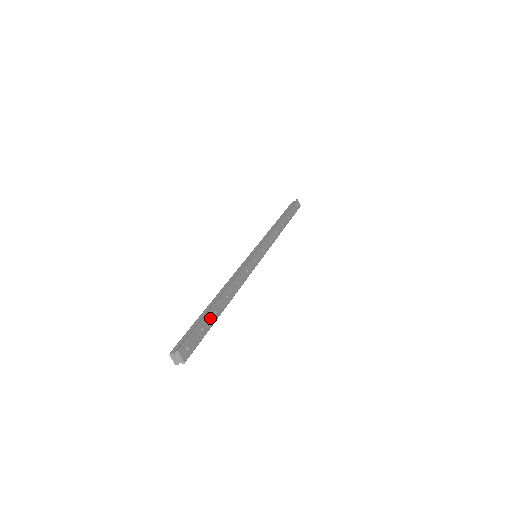
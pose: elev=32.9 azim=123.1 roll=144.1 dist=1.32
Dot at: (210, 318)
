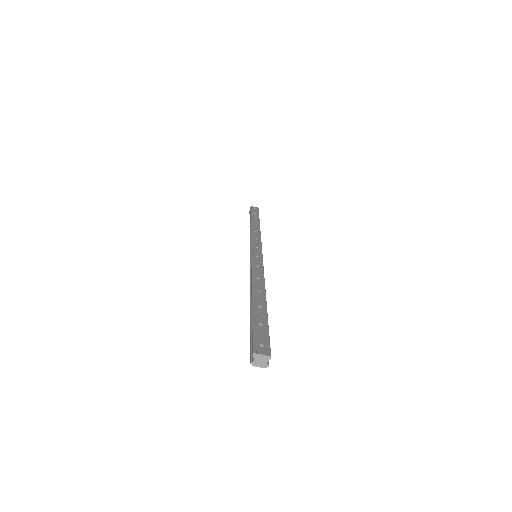
Dot at: (259, 313)
